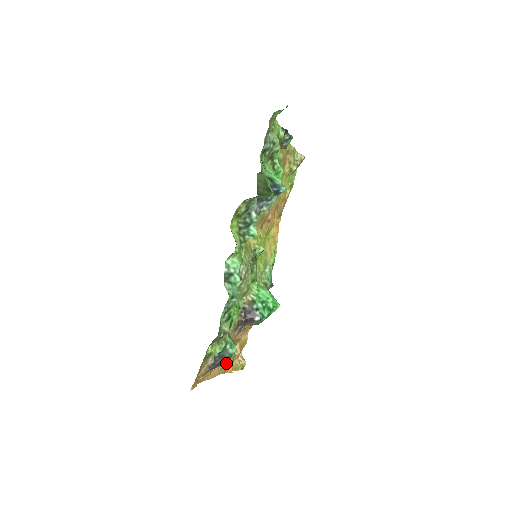
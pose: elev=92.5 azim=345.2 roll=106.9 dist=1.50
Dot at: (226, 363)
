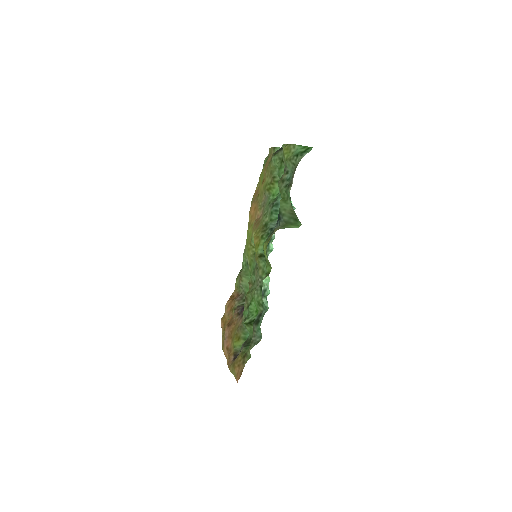
Dot at: (224, 339)
